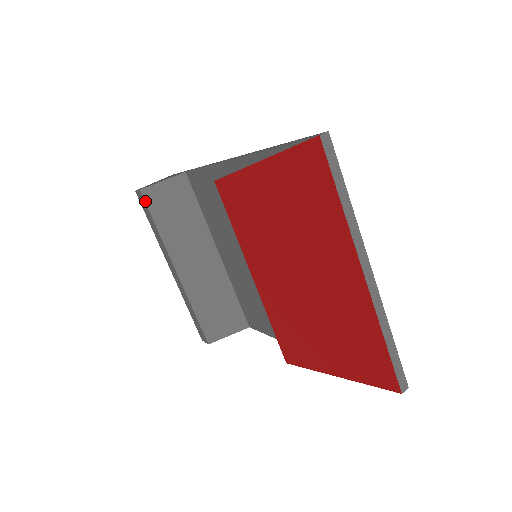
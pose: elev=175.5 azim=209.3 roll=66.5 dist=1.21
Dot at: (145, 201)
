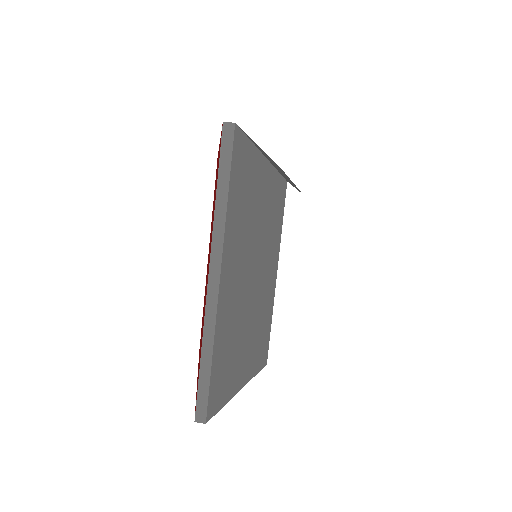
Dot at: occluded
